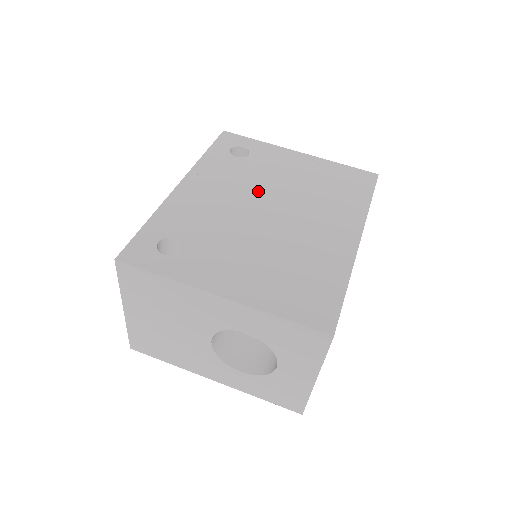
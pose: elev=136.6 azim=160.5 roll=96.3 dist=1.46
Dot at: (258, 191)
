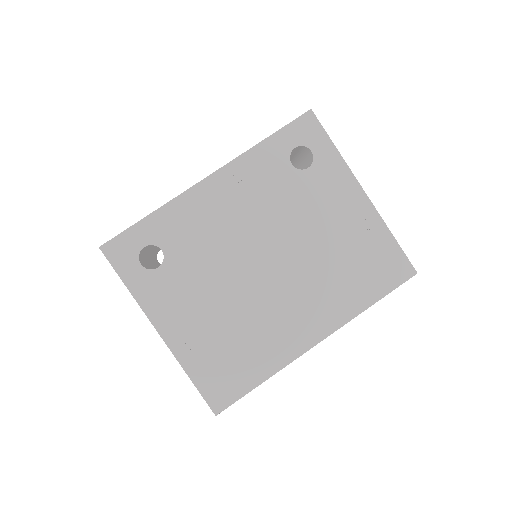
Dot at: (276, 230)
